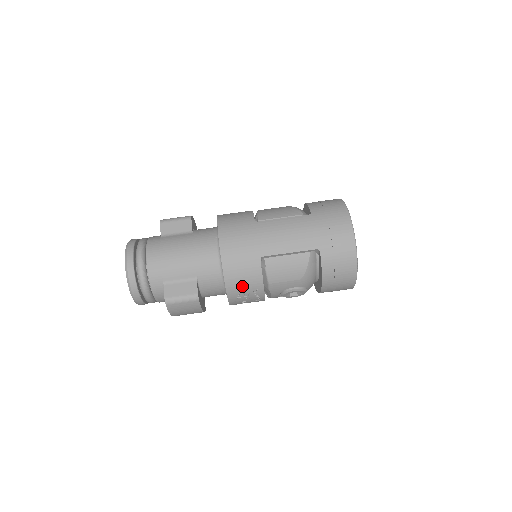
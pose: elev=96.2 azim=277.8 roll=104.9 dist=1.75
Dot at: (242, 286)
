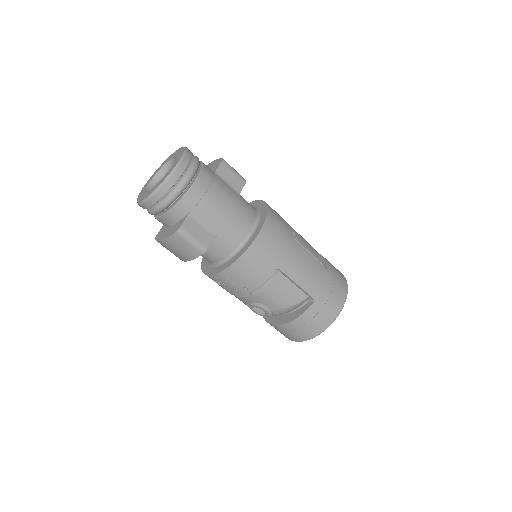
Dot at: (243, 274)
